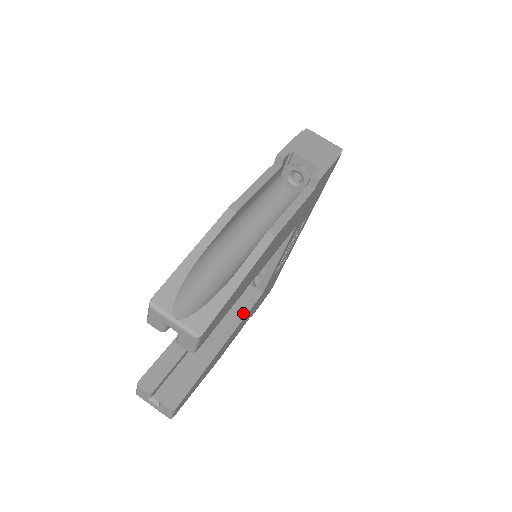
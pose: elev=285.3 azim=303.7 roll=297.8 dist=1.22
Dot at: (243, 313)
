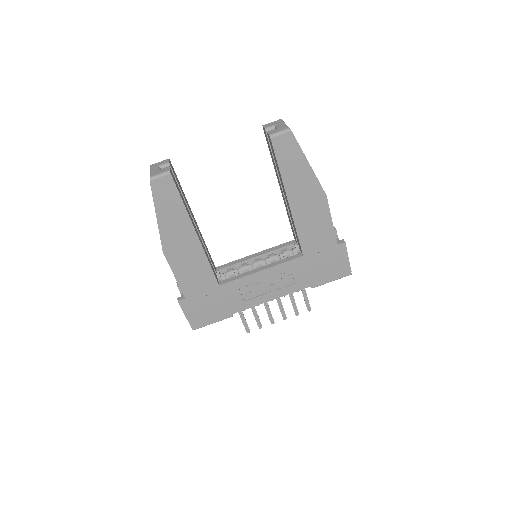
Dot at: (209, 261)
